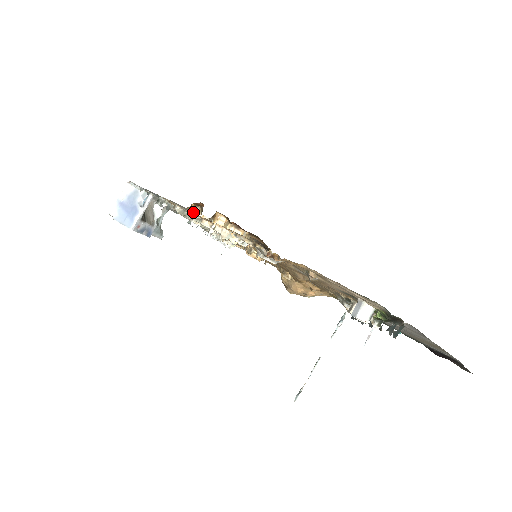
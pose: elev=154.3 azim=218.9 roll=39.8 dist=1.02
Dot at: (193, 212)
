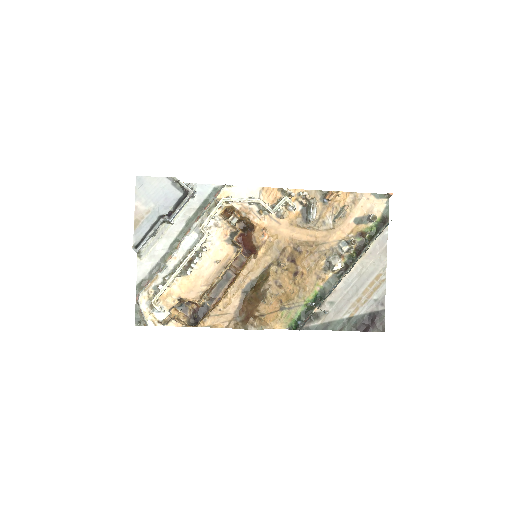
Dot at: (259, 191)
